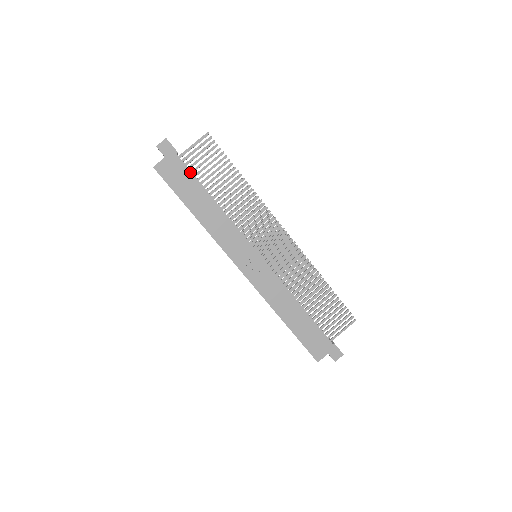
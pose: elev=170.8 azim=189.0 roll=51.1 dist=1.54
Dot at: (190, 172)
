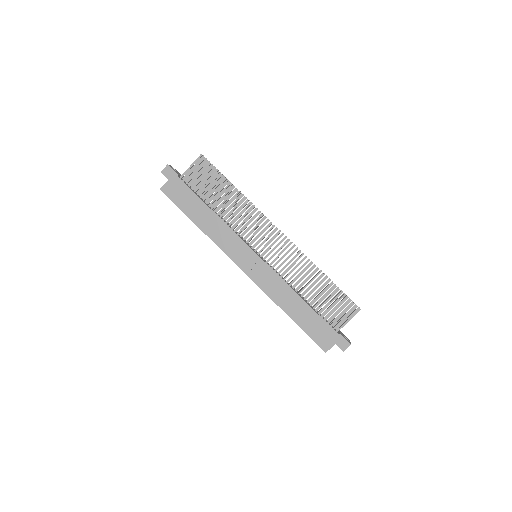
Dot at: (189, 189)
